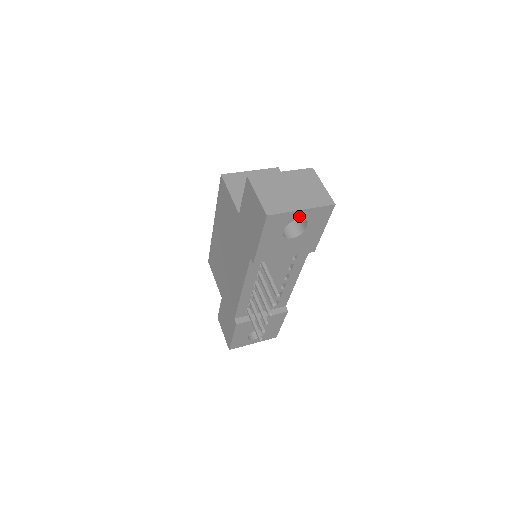
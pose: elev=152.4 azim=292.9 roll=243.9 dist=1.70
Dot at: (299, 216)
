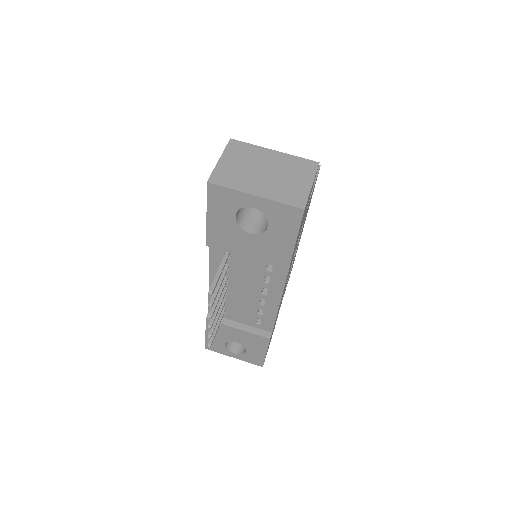
Dot at: (253, 204)
